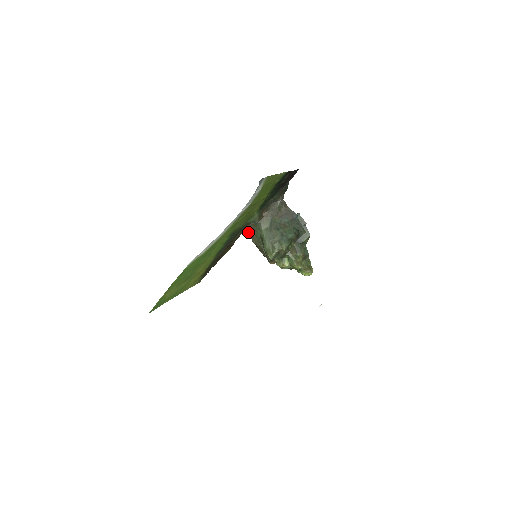
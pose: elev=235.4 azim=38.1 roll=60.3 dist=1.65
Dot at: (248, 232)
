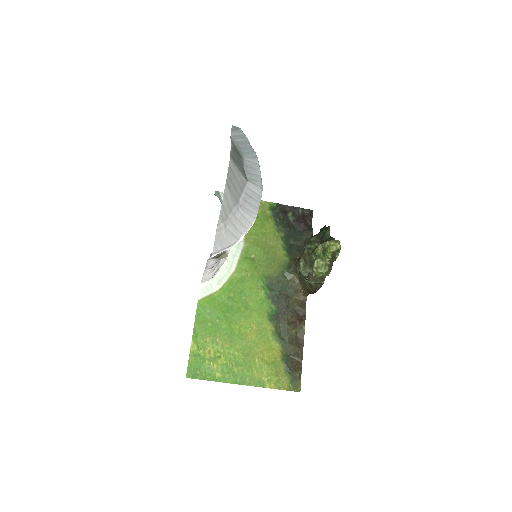
Dot at: (303, 289)
